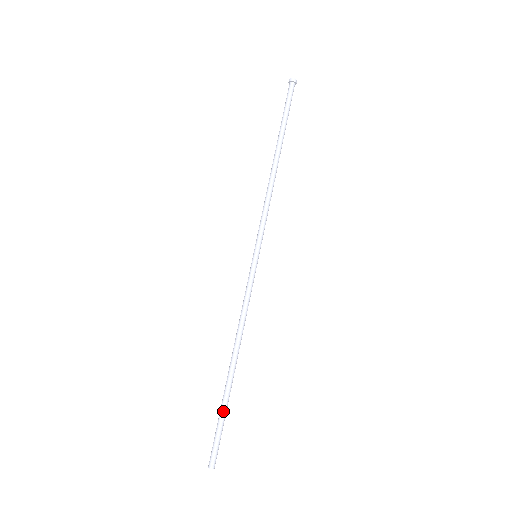
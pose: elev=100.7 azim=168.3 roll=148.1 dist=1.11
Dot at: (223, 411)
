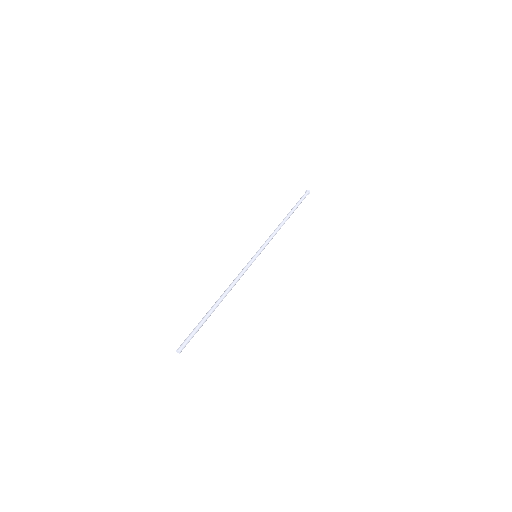
Dot at: (201, 322)
